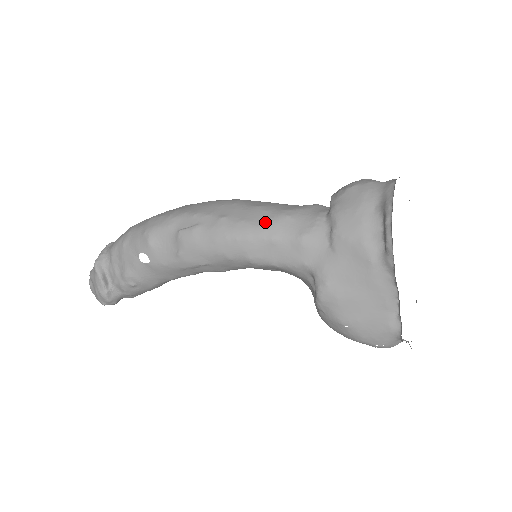
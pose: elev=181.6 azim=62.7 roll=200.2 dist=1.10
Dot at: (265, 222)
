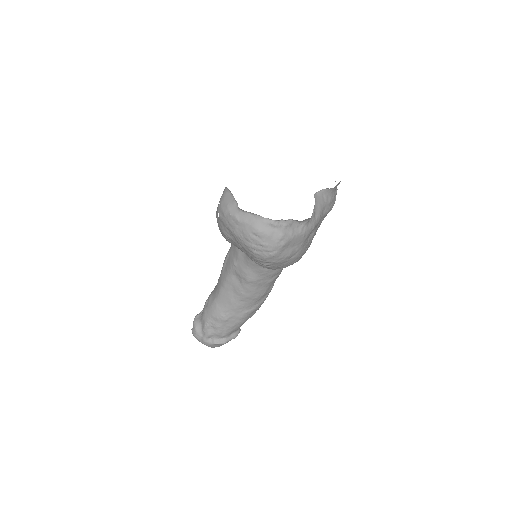
Dot at: occluded
